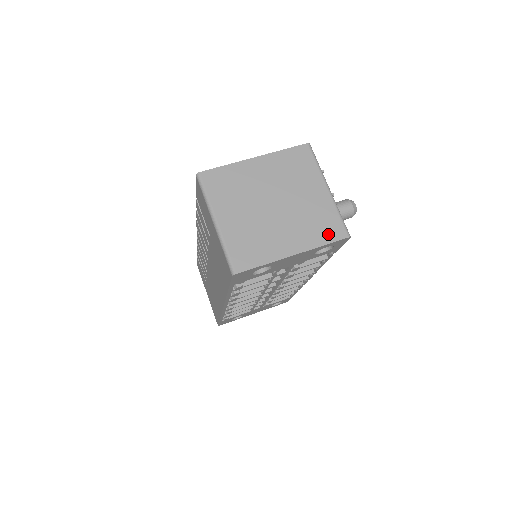
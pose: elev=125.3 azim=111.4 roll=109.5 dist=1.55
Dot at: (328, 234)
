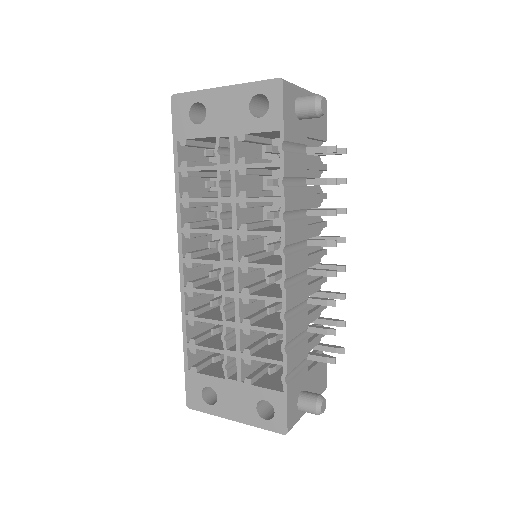
Dot at: occluded
